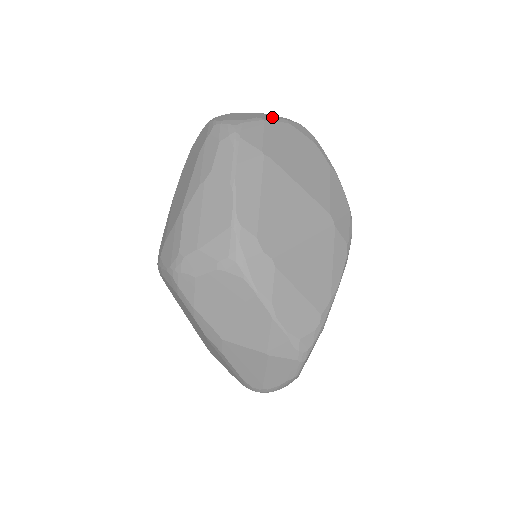
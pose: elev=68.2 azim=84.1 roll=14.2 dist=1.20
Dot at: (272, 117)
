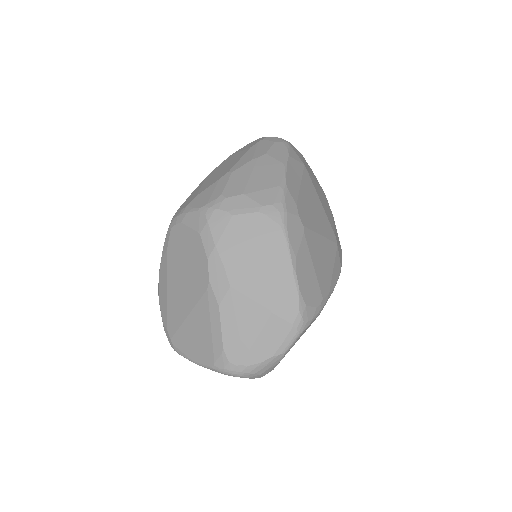
Dot at: occluded
